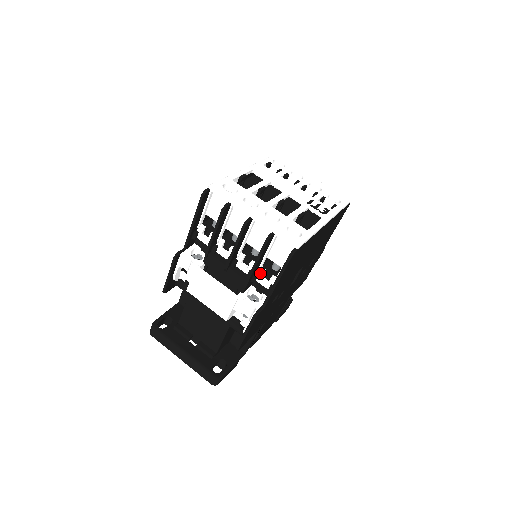
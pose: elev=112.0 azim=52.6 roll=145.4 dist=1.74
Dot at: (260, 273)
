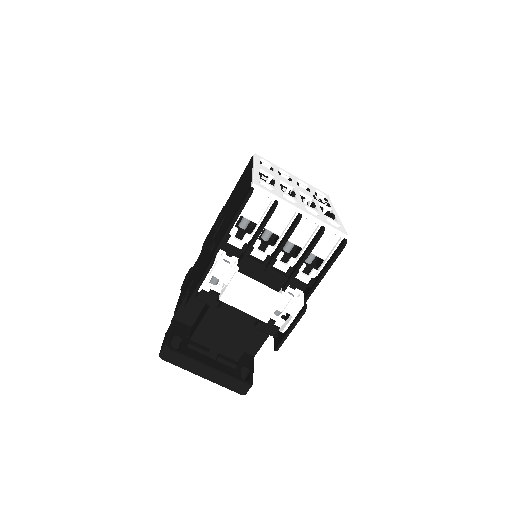
Dot at: (301, 268)
